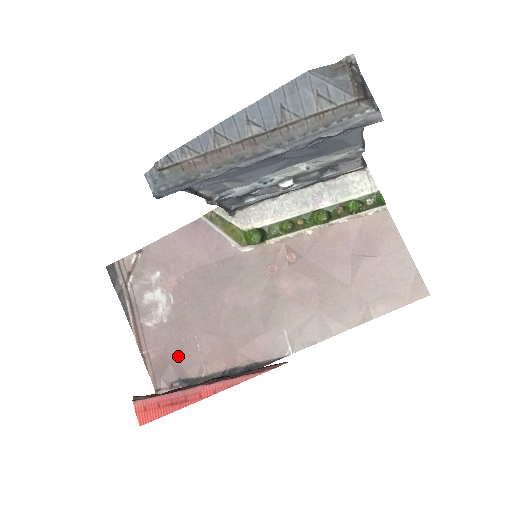
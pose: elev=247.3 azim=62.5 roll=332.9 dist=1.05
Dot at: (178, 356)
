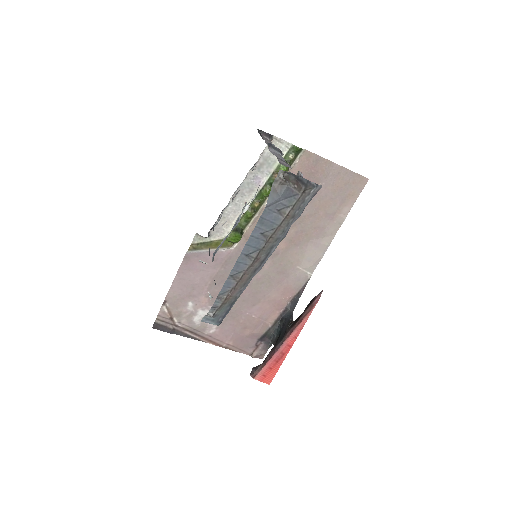
Dot at: (247, 331)
